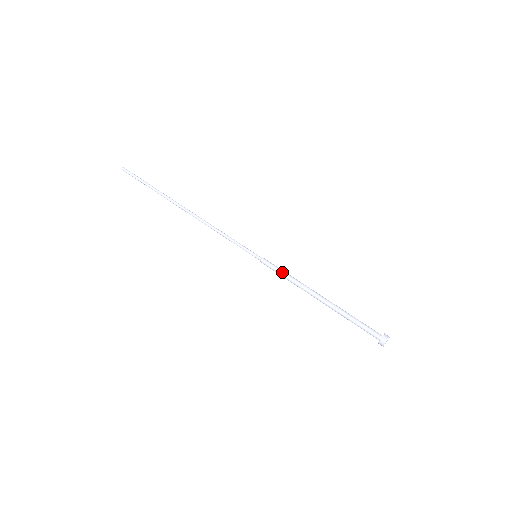
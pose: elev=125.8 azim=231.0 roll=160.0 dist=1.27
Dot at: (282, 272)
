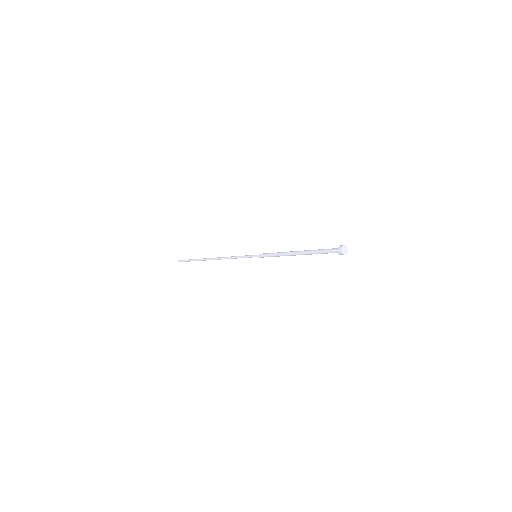
Dot at: (273, 253)
